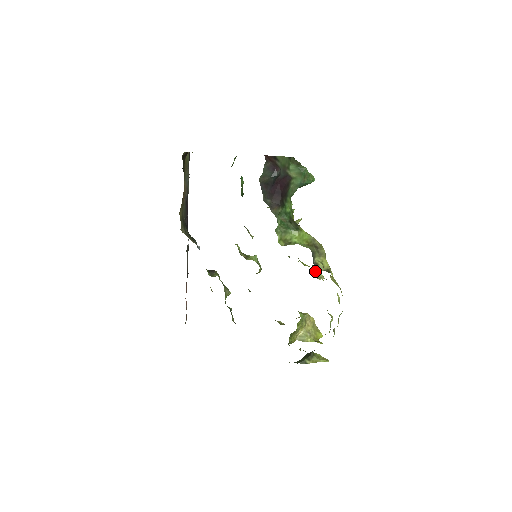
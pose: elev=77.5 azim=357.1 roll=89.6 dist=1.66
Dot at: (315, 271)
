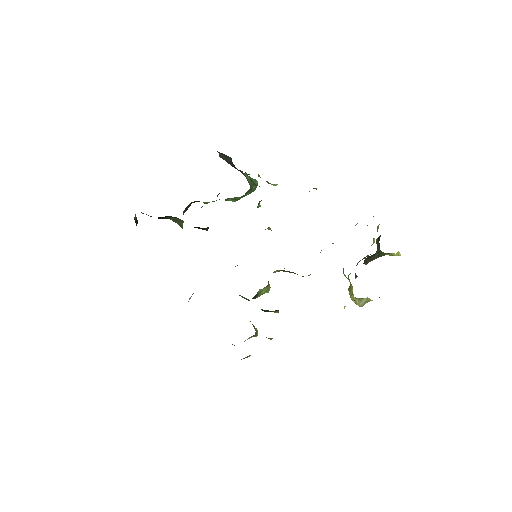
Dot at: occluded
